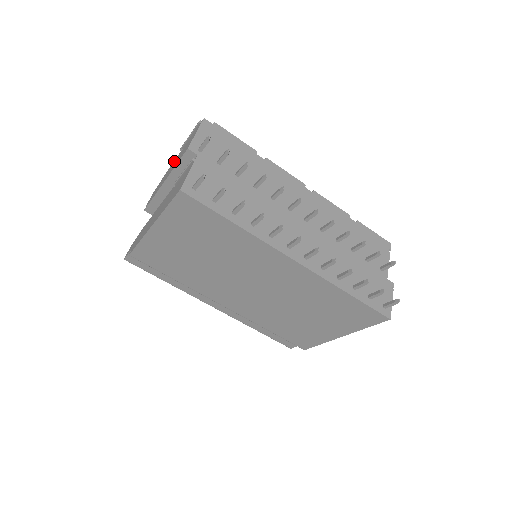
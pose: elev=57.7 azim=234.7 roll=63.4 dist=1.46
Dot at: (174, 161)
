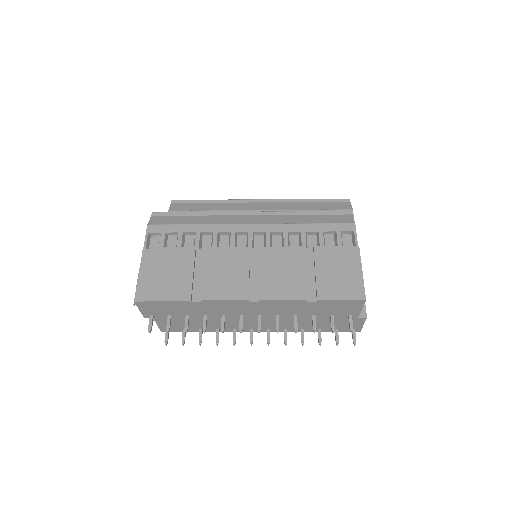
Dot at: occluded
